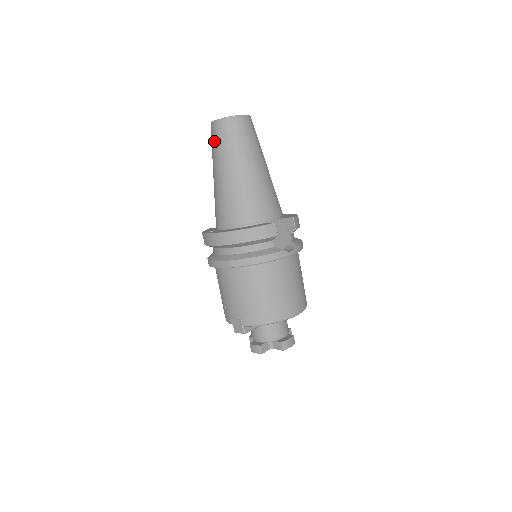
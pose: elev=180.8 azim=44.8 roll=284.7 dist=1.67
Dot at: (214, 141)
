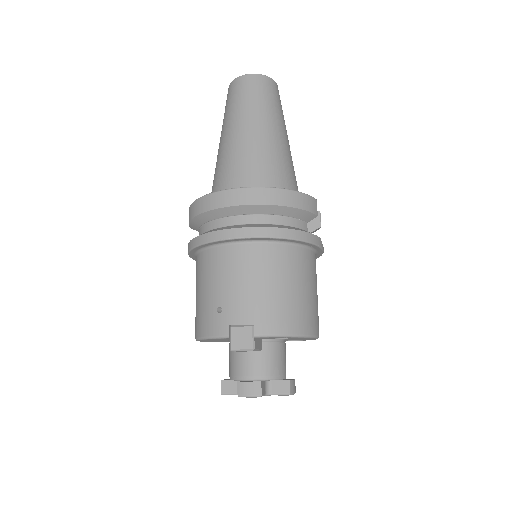
Dot at: (240, 95)
